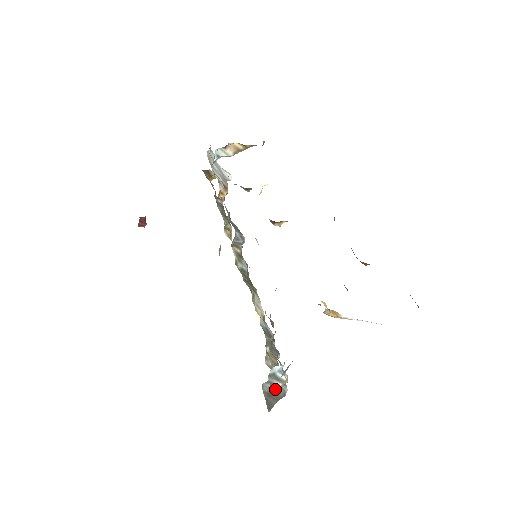
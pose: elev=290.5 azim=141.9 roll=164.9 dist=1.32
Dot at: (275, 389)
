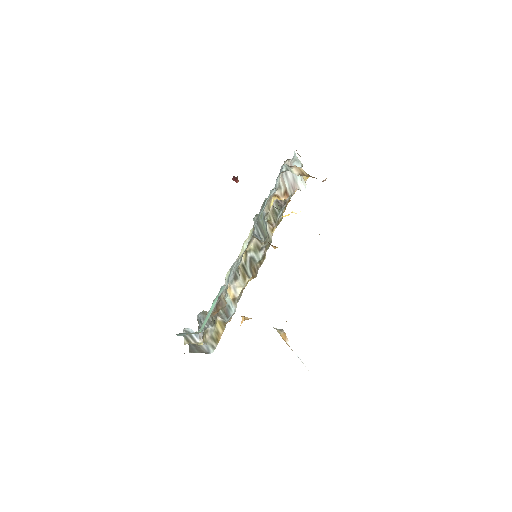
Dot at: (187, 342)
